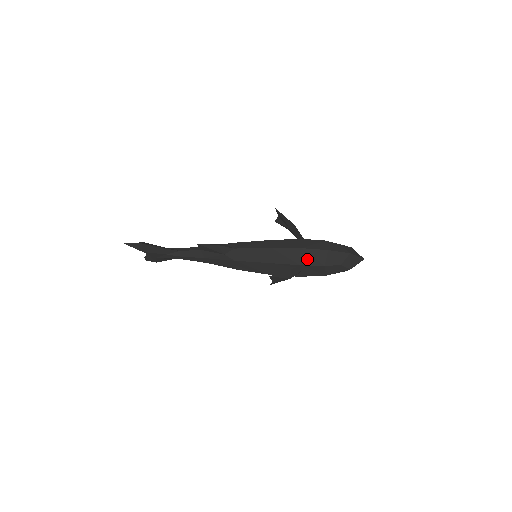
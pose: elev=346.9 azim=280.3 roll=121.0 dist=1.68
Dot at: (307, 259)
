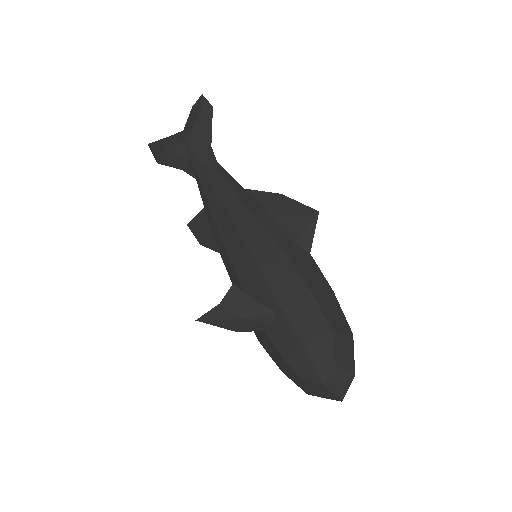
Dot at: occluded
